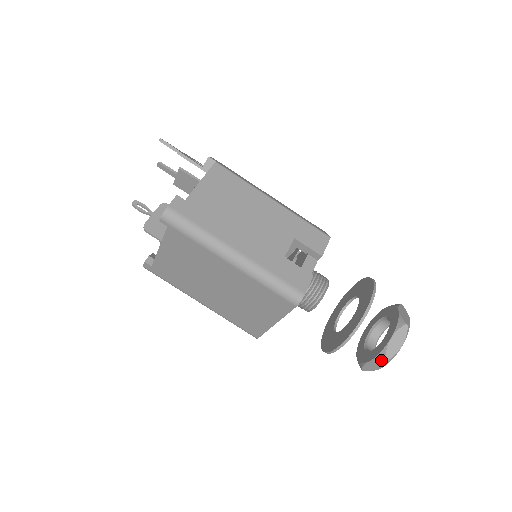
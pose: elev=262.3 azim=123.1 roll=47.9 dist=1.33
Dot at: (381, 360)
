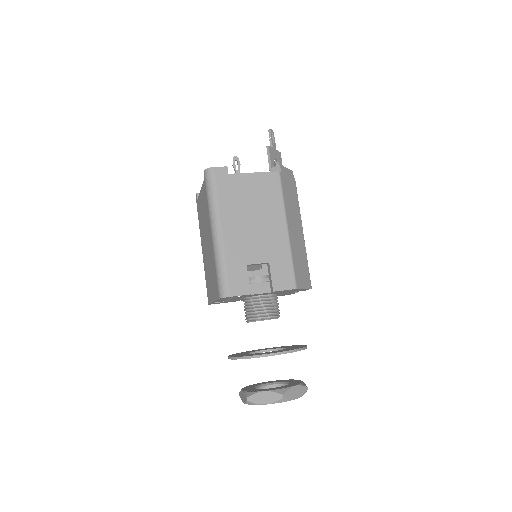
Dot at: (246, 396)
